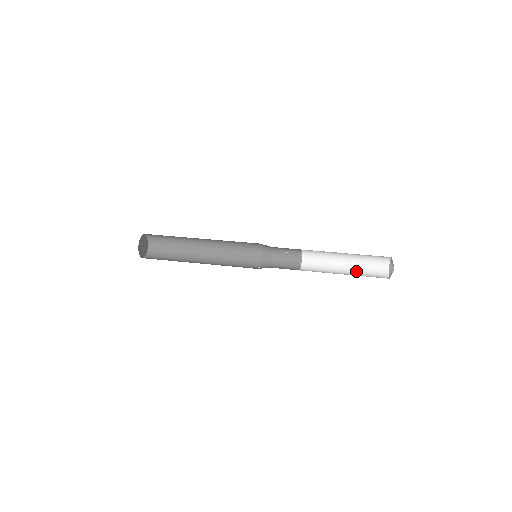
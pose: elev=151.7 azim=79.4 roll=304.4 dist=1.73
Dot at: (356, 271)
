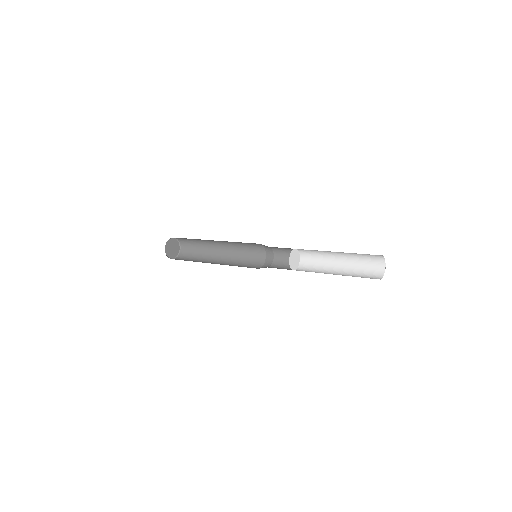
Dot at: (349, 273)
